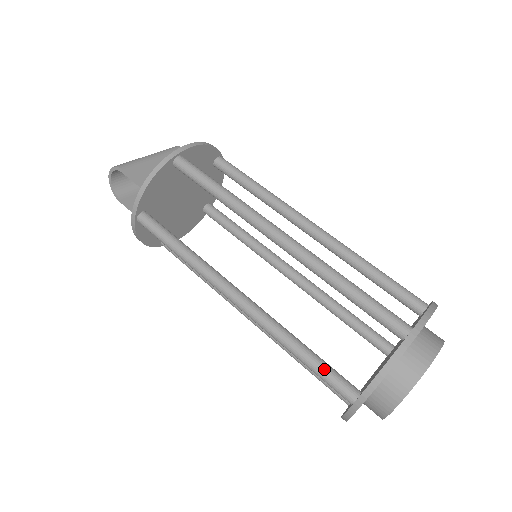
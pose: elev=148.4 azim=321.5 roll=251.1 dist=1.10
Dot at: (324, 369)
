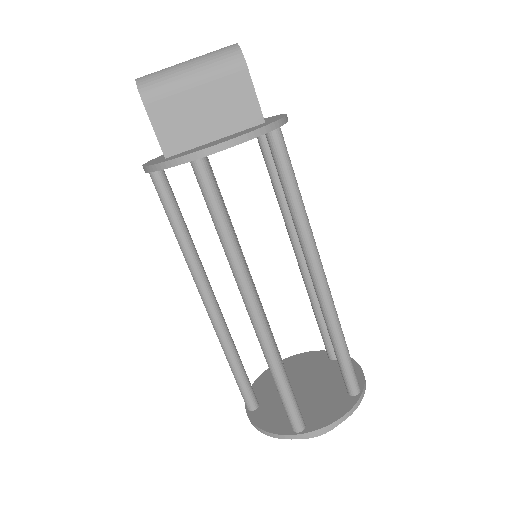
Dot at: (240, 385)
